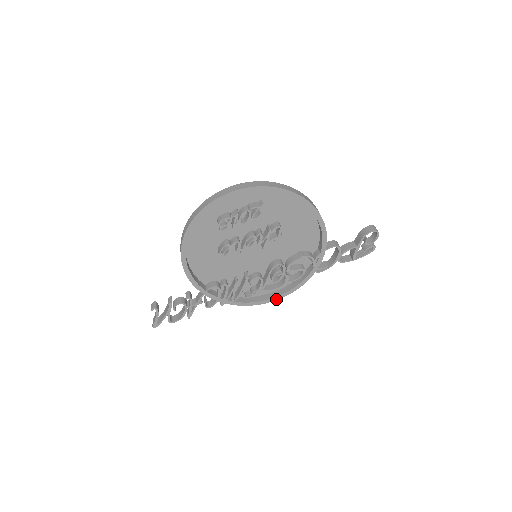
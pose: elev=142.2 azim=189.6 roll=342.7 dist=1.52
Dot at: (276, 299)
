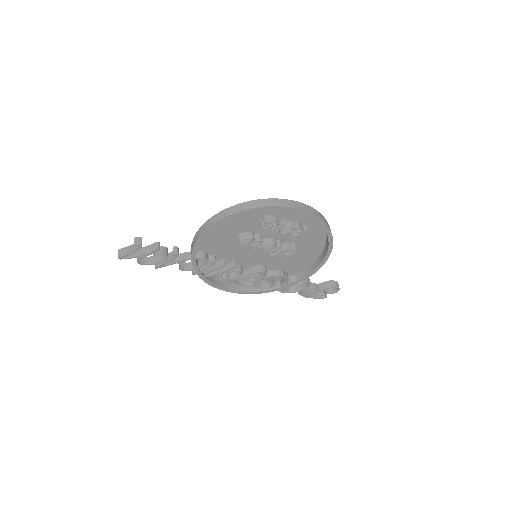
Dot at: (233, 292)
